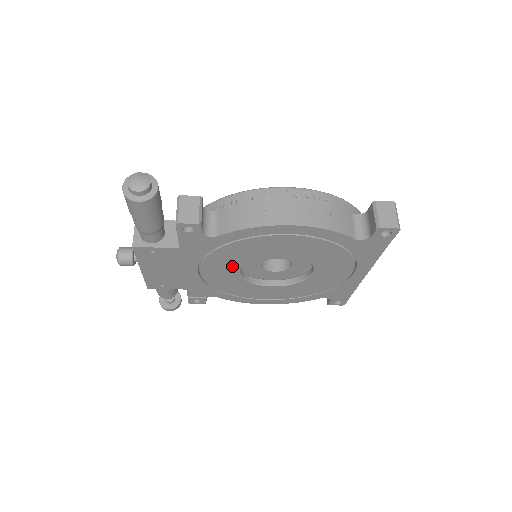
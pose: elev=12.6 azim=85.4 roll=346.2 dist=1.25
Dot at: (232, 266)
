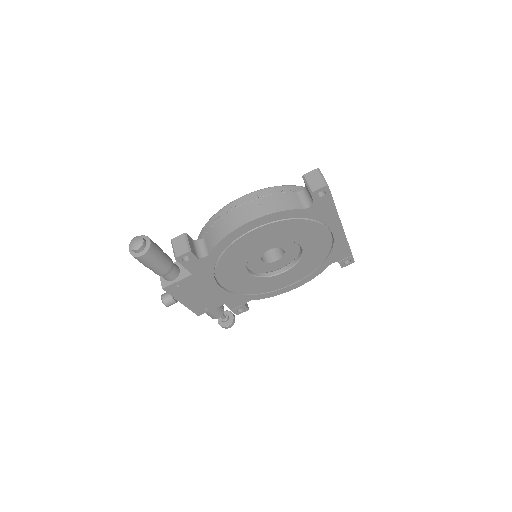
Dot at: (239, 271)
